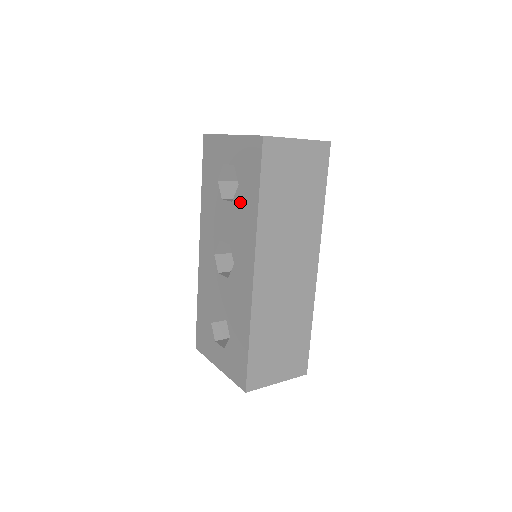
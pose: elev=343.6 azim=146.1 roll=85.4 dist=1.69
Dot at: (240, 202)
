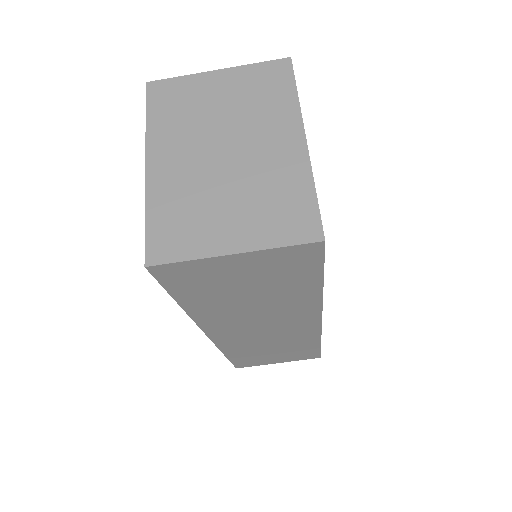
Dot at: occluded
